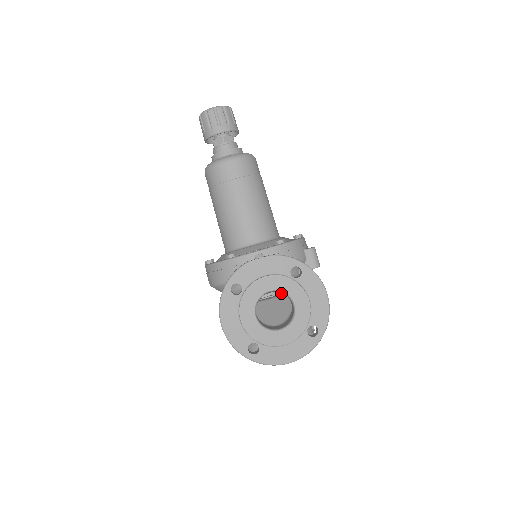
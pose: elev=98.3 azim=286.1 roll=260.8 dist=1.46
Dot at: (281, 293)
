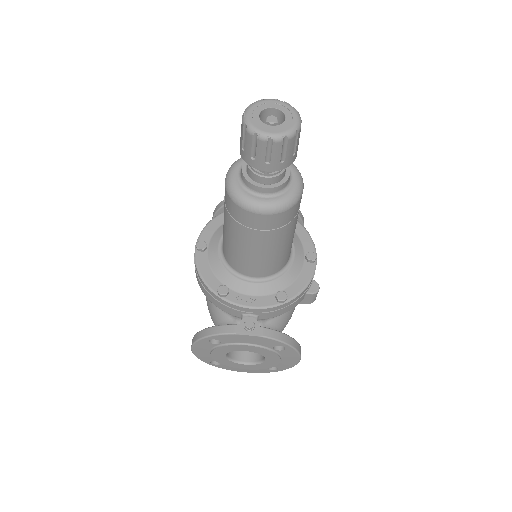
Dot at: occluded
